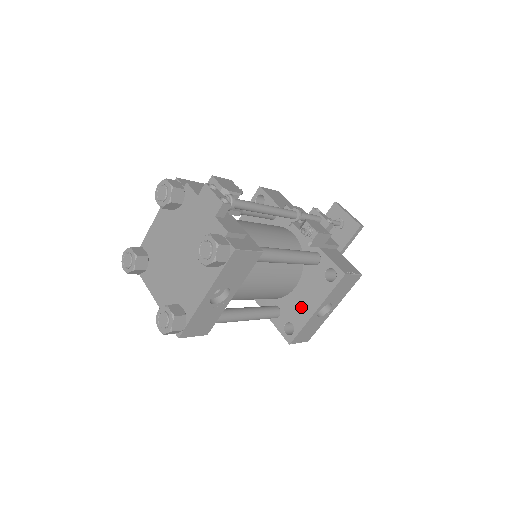
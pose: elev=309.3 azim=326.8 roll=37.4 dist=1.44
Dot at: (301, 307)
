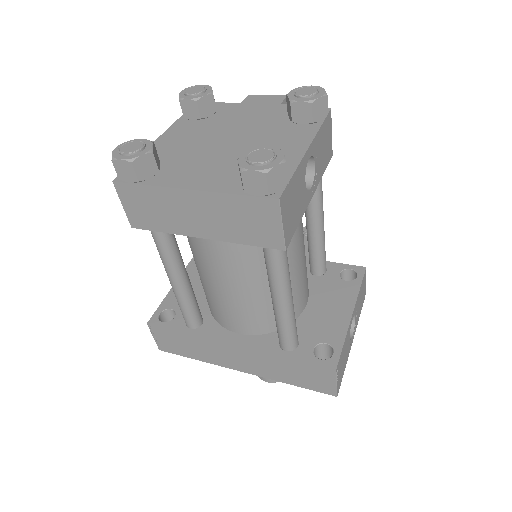
Dot at: (328, 319)
